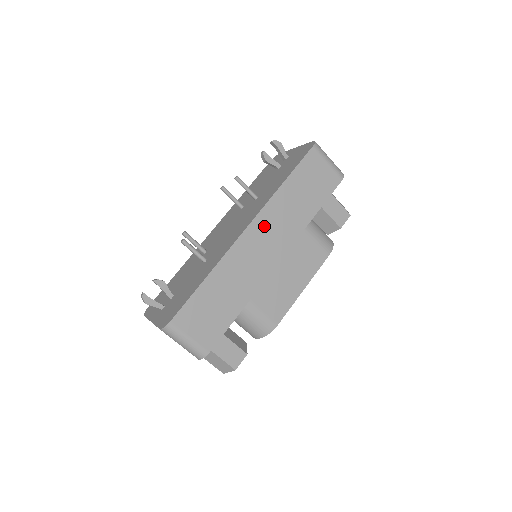
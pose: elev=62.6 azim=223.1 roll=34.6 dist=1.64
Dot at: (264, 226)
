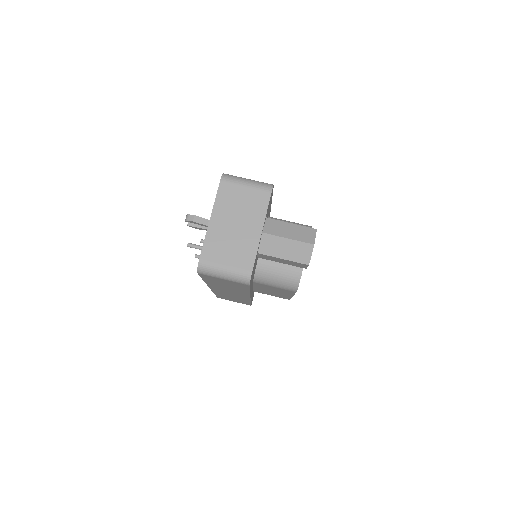
Dot at: occluded
